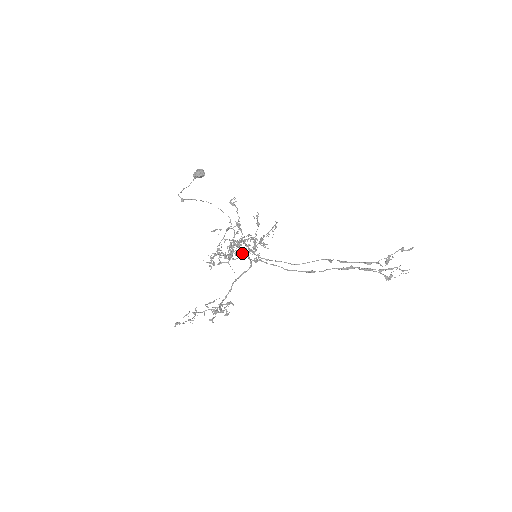
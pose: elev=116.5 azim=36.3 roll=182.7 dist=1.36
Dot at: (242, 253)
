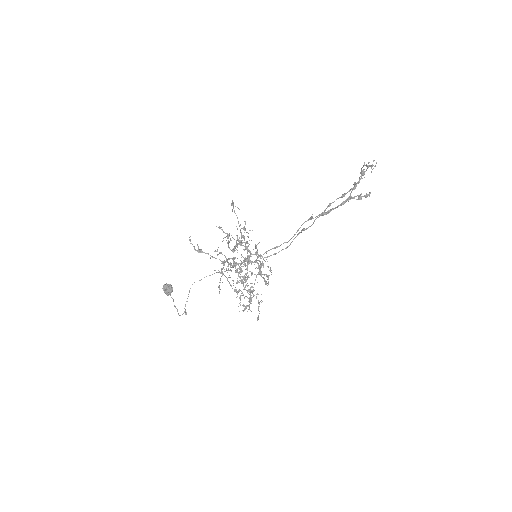
Dot at: occluded
